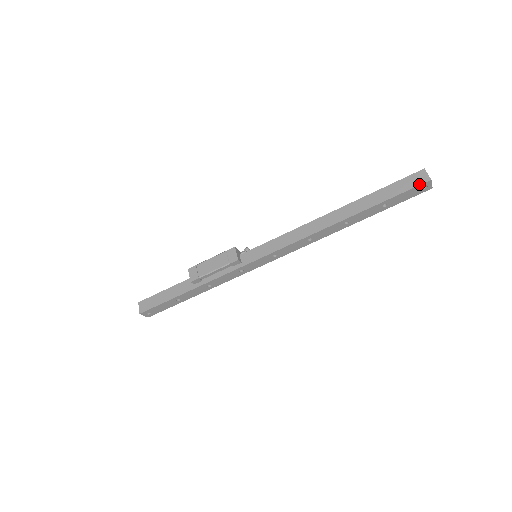
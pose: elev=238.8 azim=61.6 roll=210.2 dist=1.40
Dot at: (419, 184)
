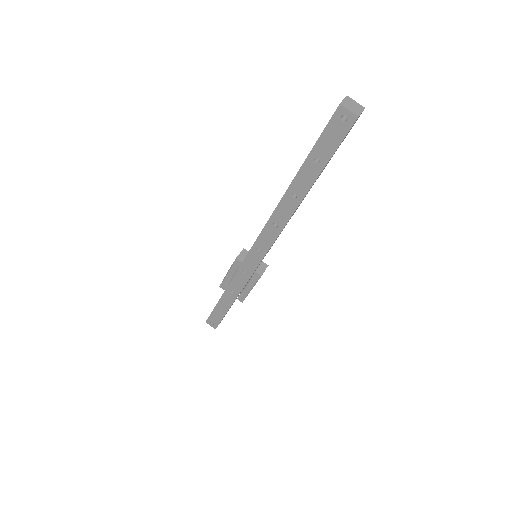
Dot at: (332, 116)
